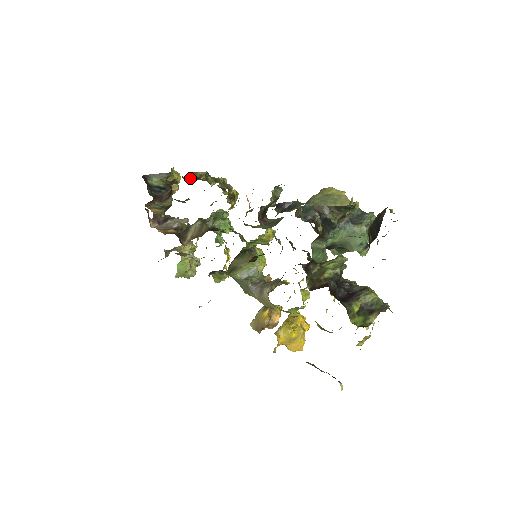
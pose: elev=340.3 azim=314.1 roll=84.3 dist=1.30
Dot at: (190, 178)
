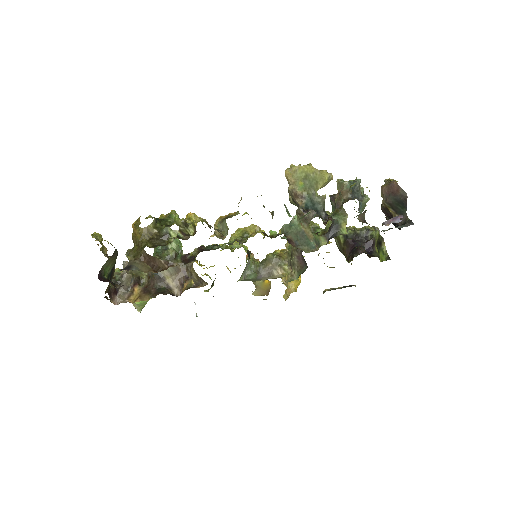
Dot at: (152, 240)
